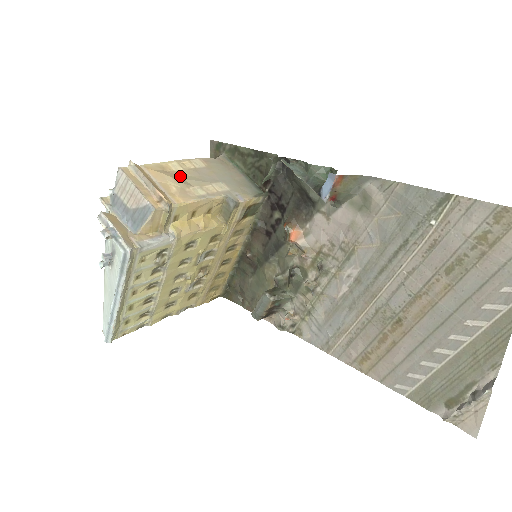
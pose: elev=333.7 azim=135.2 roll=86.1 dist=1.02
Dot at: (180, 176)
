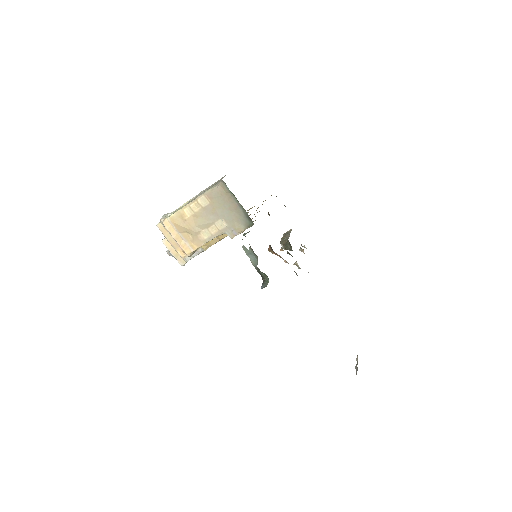
Dot at: (193, 222)
